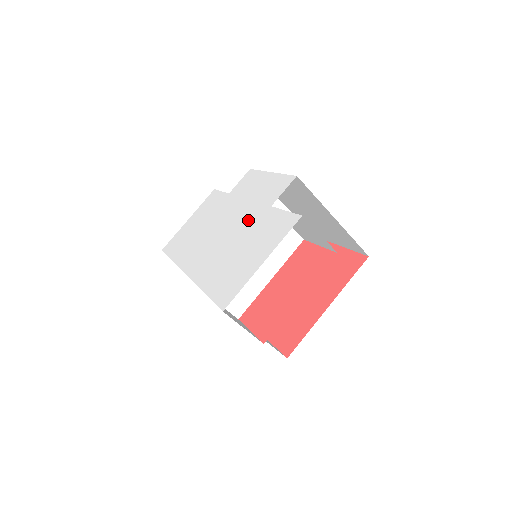
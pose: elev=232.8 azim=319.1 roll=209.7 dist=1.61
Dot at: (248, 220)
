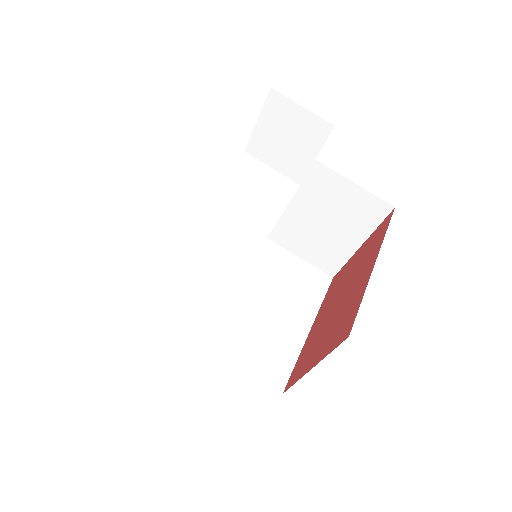
Dot at: occluded
